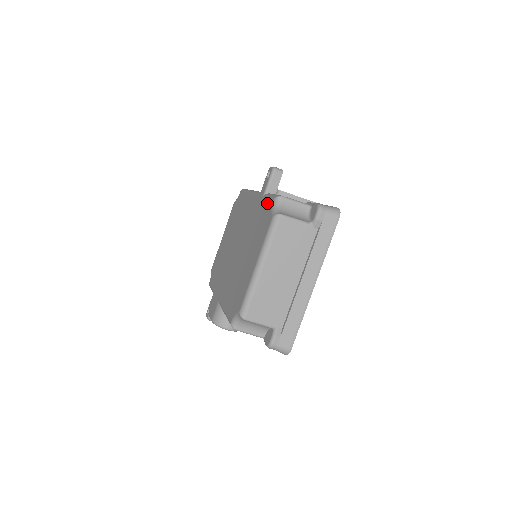
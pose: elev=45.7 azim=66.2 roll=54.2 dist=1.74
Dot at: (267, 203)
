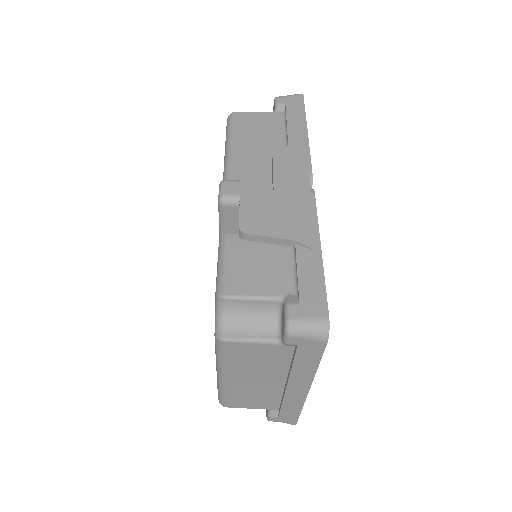
Dot at: occluded
